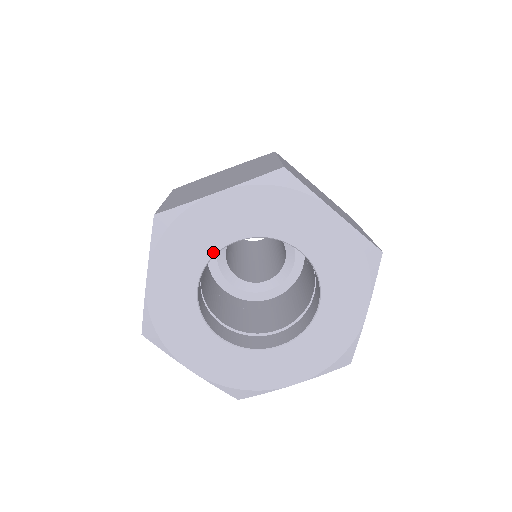
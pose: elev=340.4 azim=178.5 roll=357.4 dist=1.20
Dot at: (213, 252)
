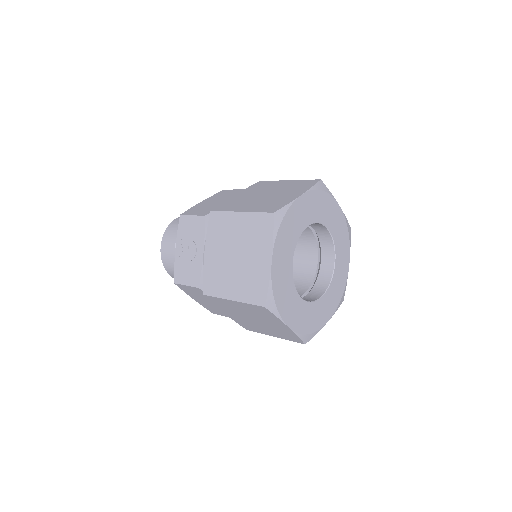
Dot at: (299, 235)
